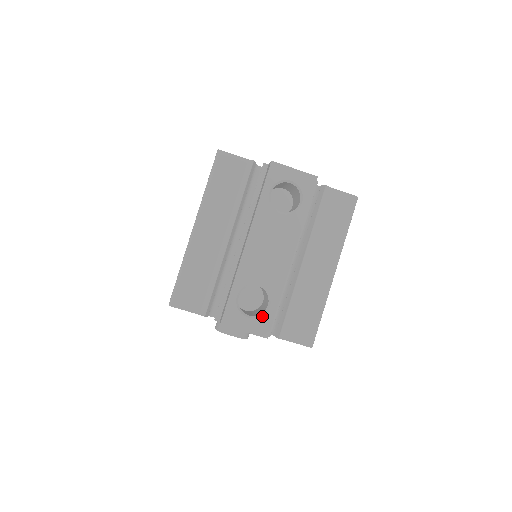
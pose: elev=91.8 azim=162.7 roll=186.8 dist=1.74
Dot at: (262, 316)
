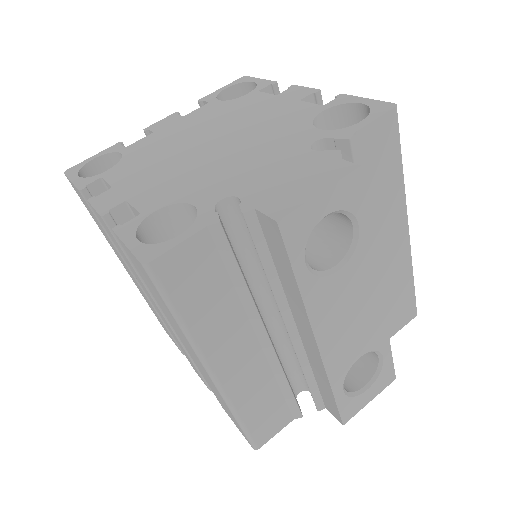
Dot at: (380, 373)
